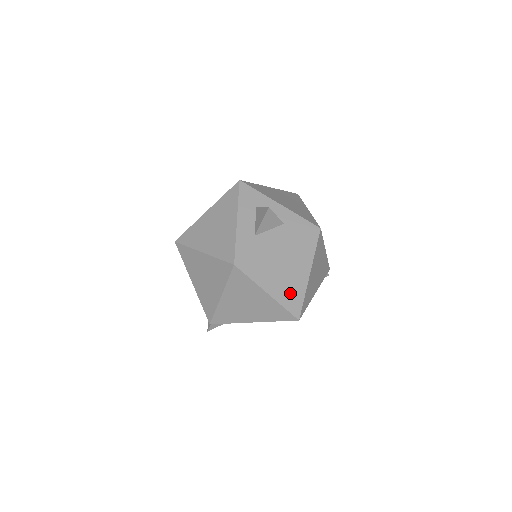
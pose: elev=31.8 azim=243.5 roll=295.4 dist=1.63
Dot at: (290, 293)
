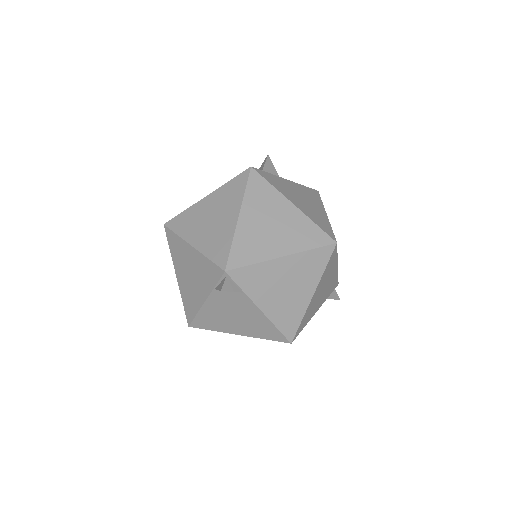
Dot at: (315, 216)
